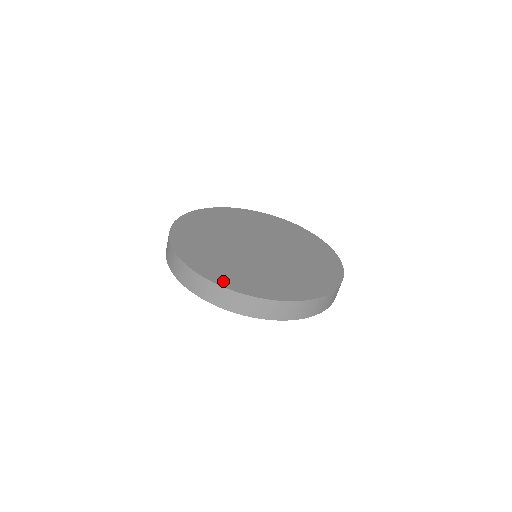
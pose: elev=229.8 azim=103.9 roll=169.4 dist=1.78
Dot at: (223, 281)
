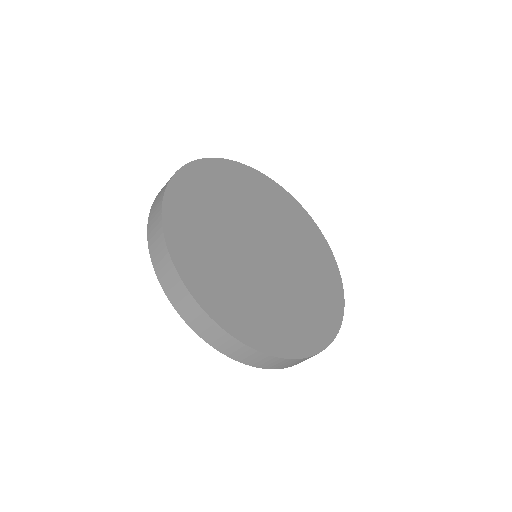
Dot at: (243, 332)
